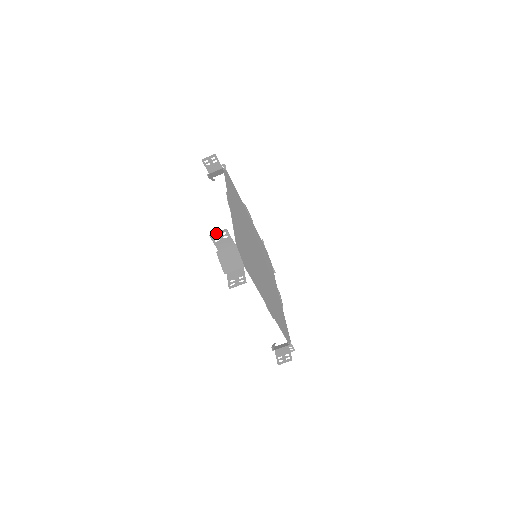
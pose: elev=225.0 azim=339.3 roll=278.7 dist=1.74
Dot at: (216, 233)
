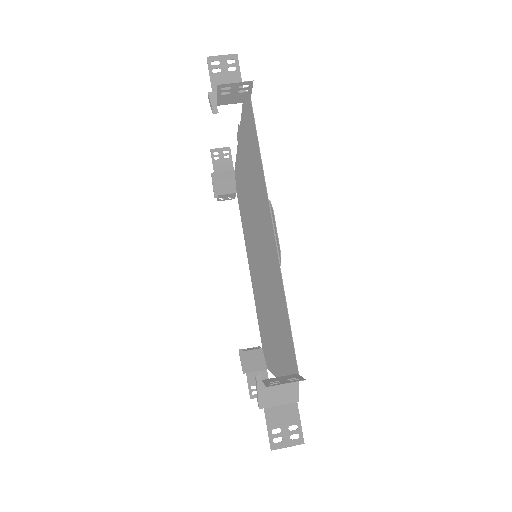
Dot at: (282, 384)
